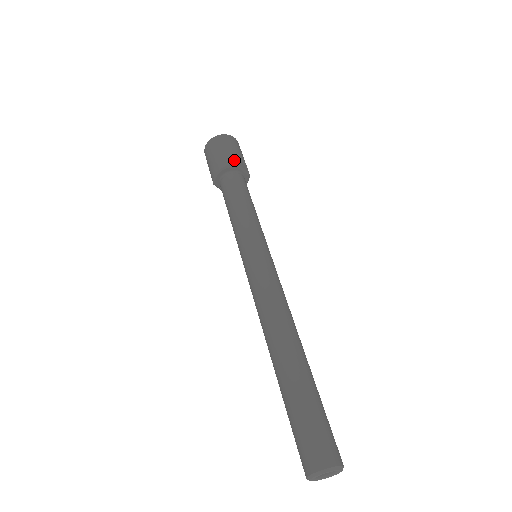
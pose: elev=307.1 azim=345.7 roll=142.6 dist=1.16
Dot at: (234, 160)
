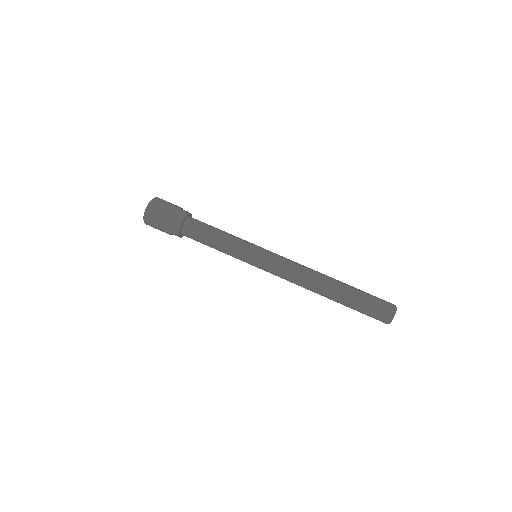
Dot at: (183, 211)
